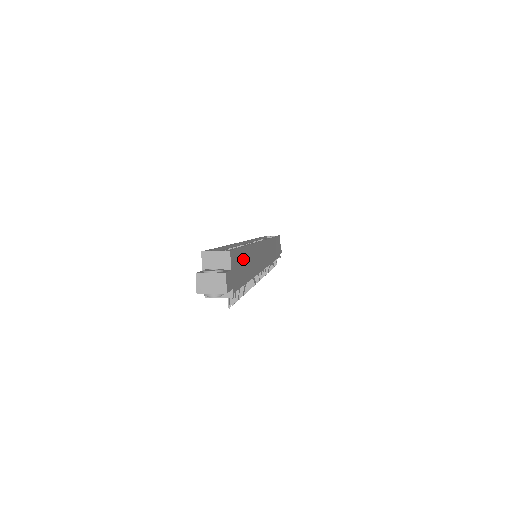
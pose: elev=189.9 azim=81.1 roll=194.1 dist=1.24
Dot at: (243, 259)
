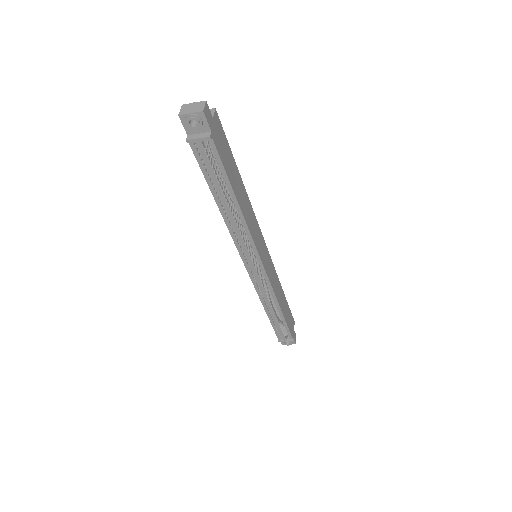
Dot at: (231, 162)
